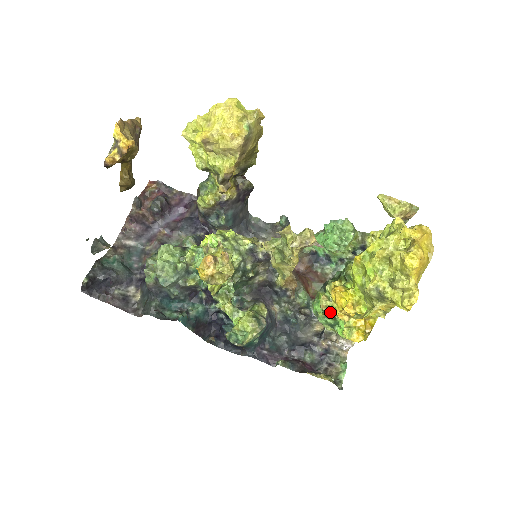
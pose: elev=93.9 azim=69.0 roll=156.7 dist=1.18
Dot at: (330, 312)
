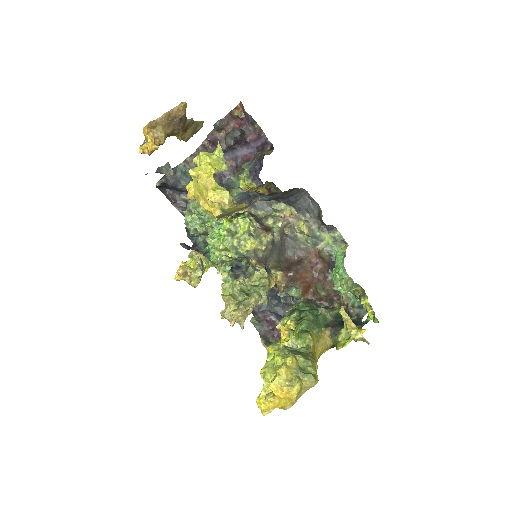
Dot at: occluded
